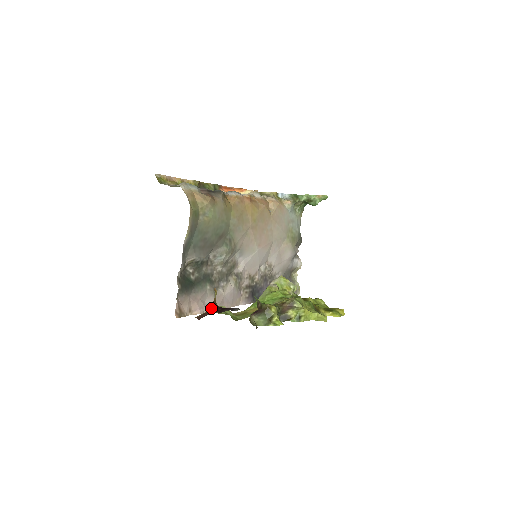
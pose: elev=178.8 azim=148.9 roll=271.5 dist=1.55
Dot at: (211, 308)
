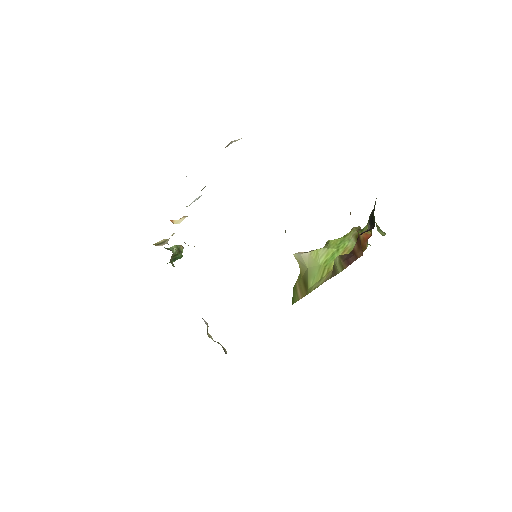
Dot at: occluded
